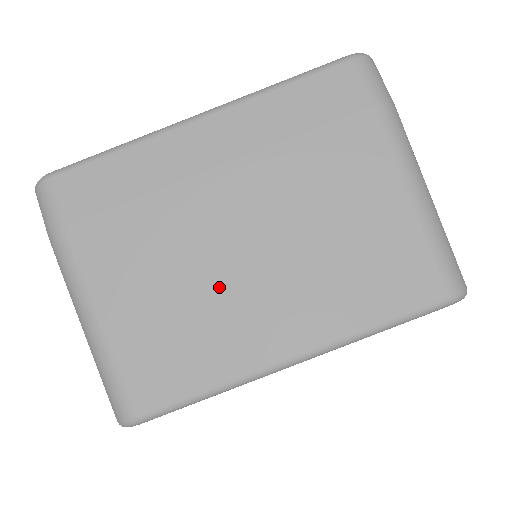
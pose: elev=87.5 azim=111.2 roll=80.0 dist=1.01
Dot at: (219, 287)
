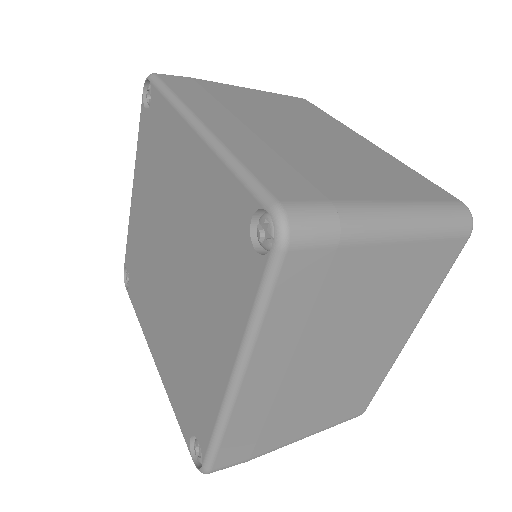
Dot at: (349, 374)
